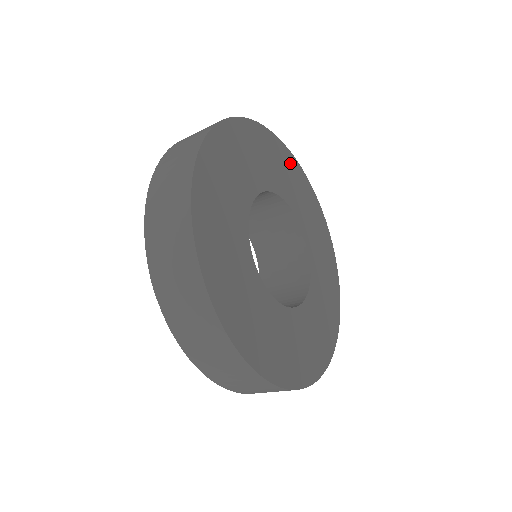
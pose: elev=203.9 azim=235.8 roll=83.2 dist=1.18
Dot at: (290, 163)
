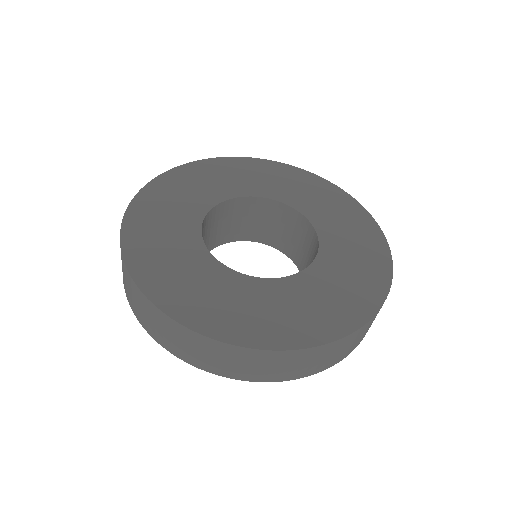
Dot at: (274, 169)
